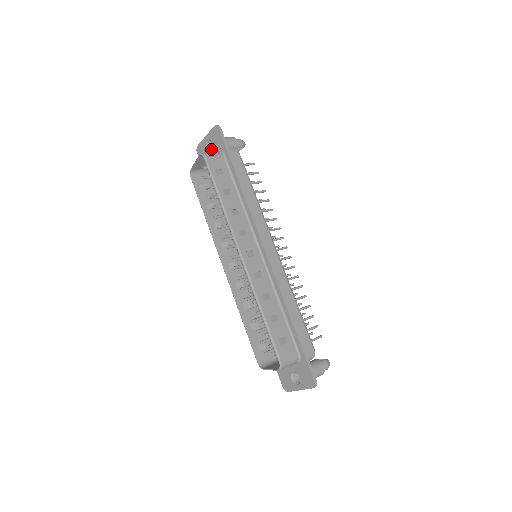
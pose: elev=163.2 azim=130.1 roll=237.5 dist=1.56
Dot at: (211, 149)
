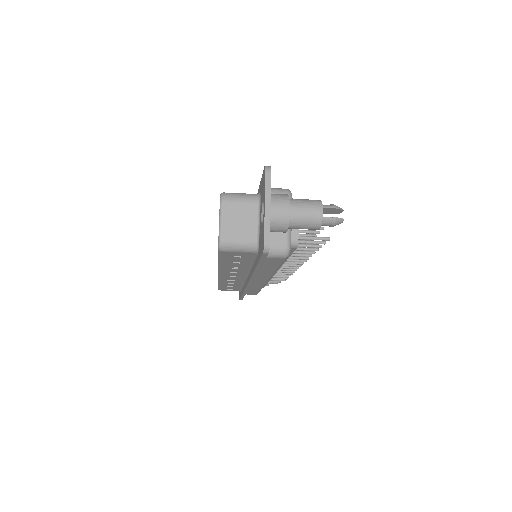
Dot at: occluded
